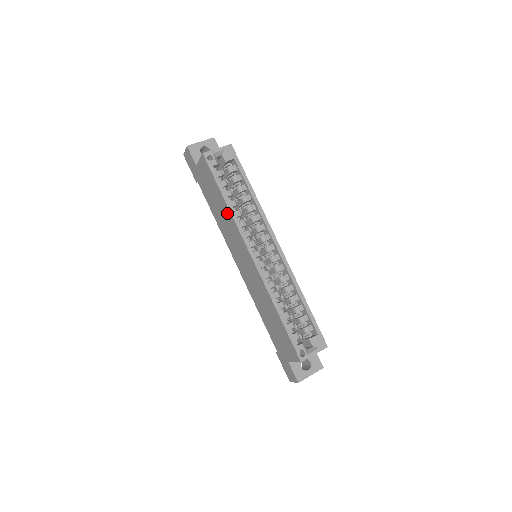
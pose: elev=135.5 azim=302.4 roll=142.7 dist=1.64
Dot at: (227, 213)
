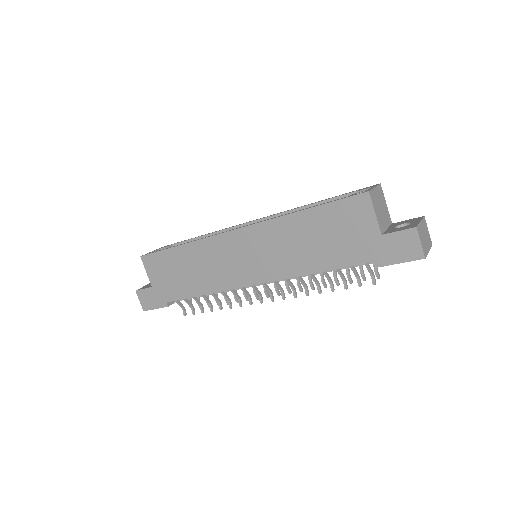
Dot at: (193, 251)
